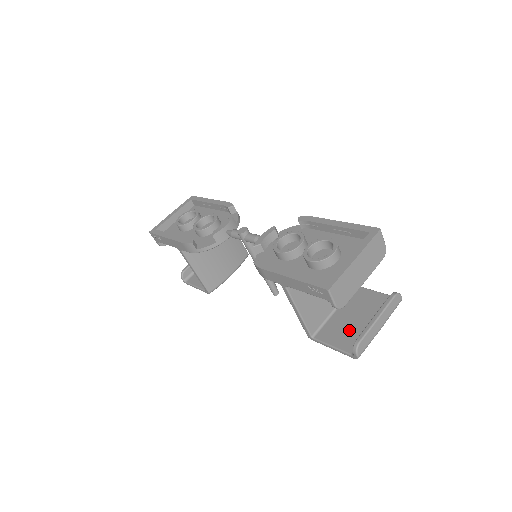
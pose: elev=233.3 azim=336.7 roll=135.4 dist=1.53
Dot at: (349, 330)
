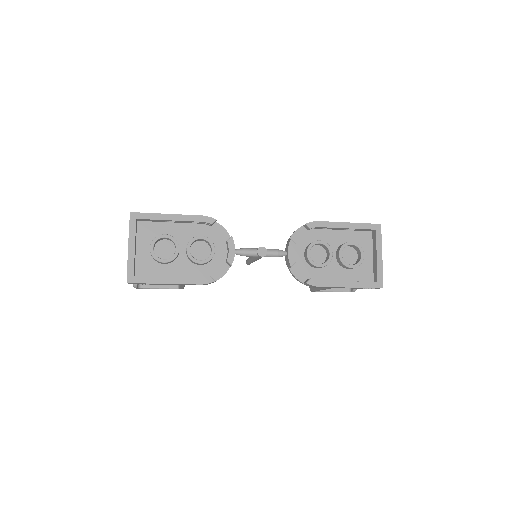
Dot at: occluded
